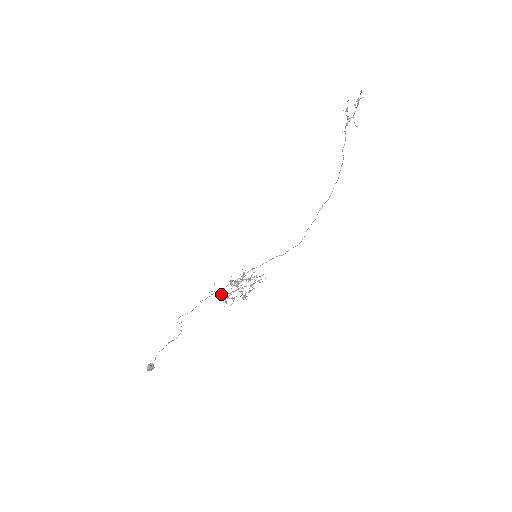
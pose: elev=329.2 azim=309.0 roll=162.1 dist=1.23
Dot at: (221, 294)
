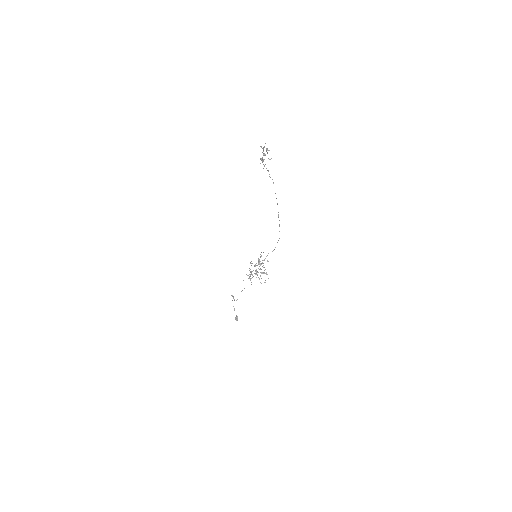
Dot at: occluded
